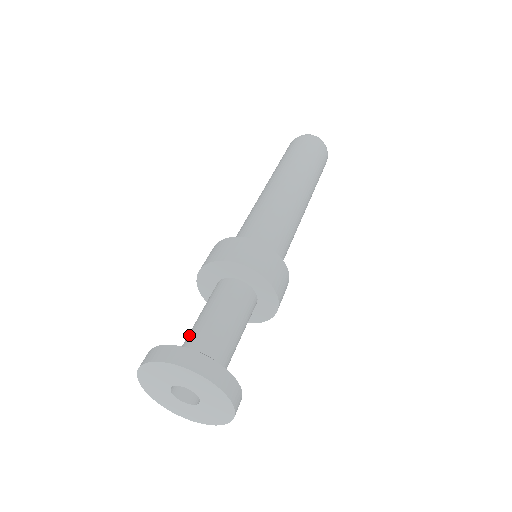
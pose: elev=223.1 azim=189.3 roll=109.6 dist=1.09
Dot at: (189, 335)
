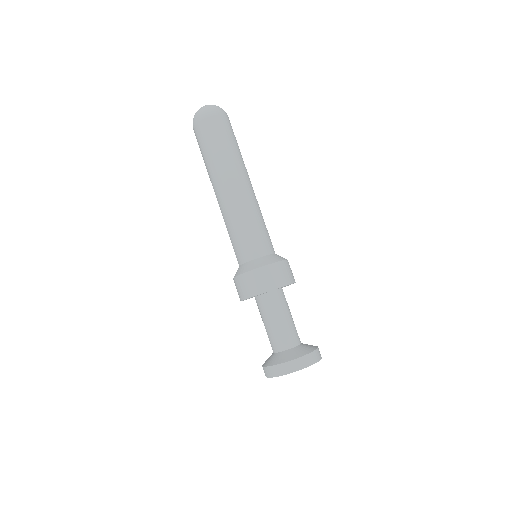
Dot at: occluded
